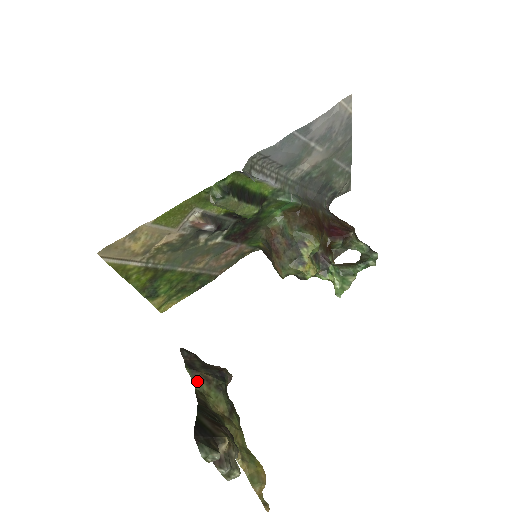
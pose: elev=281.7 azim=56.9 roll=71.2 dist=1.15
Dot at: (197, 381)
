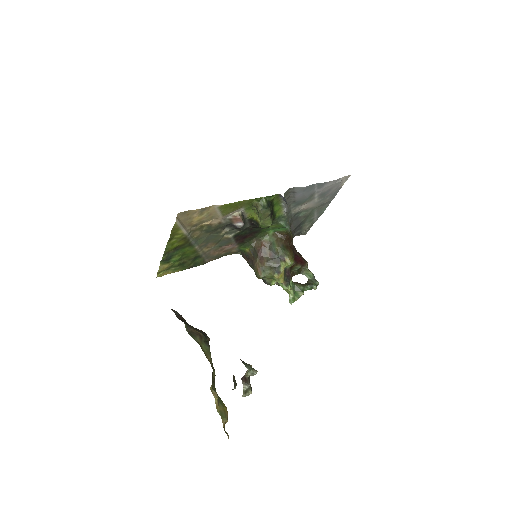
Dot at: (192, 334)
